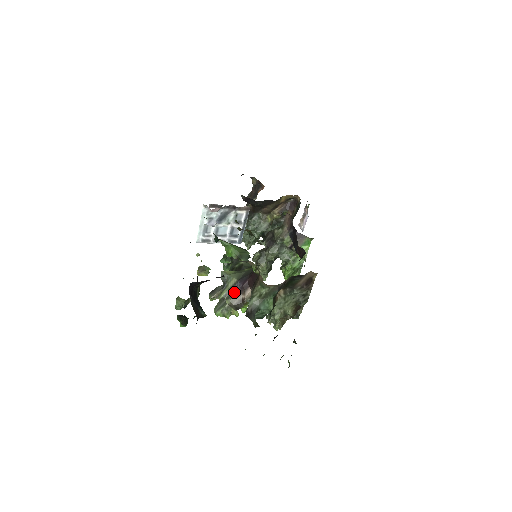
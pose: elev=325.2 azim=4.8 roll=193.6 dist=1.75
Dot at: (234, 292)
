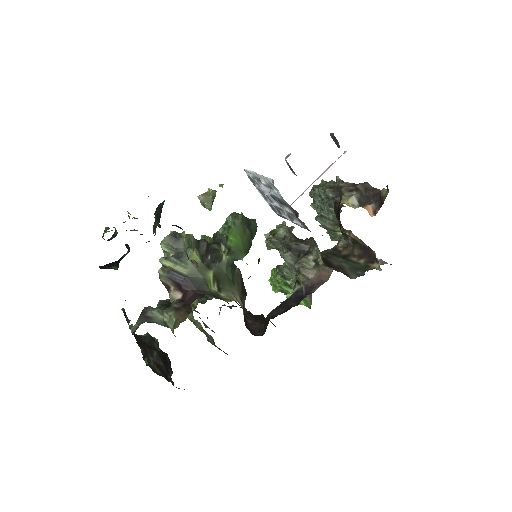
Dot at: (172, 276)
